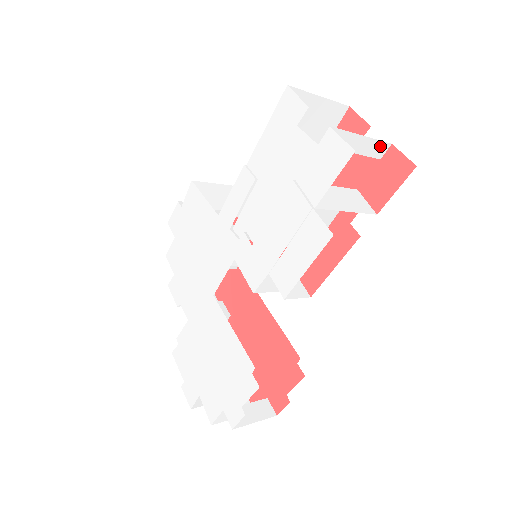
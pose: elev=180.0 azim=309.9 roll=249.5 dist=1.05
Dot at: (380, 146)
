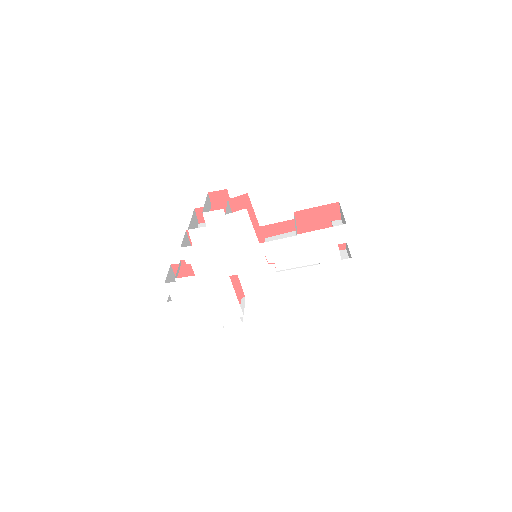
Dot at: occluded
